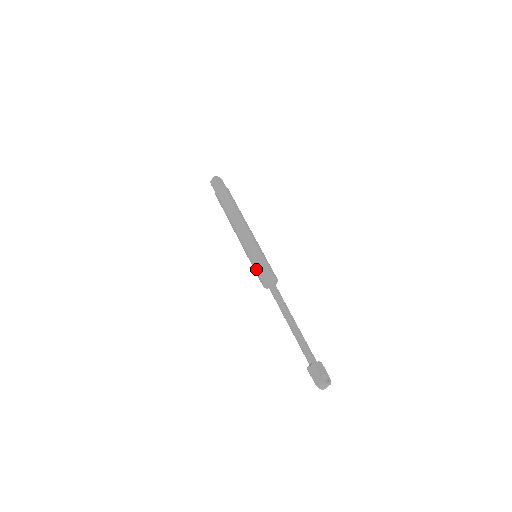
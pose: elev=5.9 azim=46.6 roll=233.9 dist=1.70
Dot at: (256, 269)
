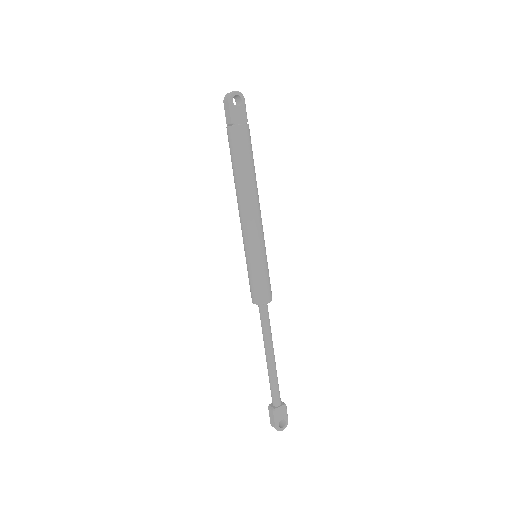
Dot at: (249, 280)
